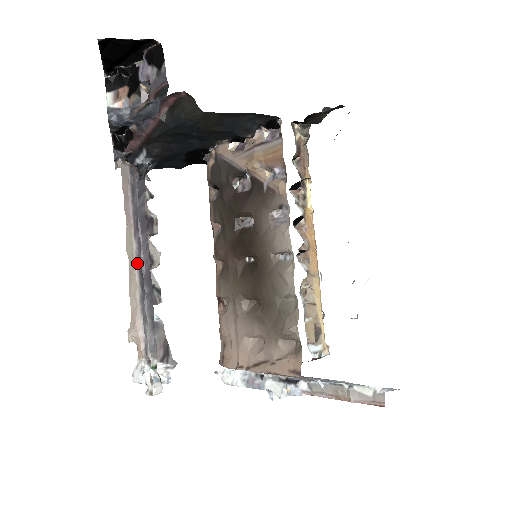
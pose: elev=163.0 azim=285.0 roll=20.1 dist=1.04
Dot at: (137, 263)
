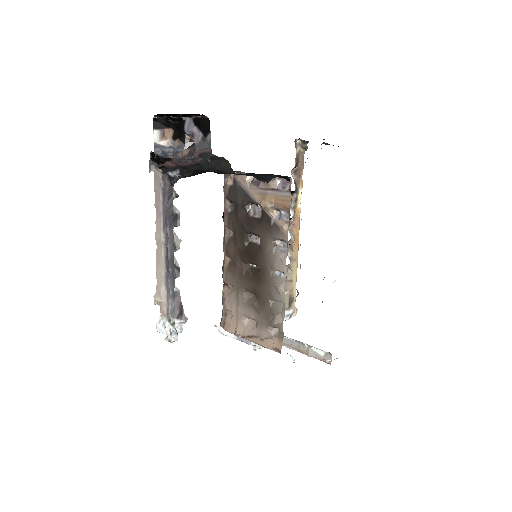
Dot at: (164, 250)
